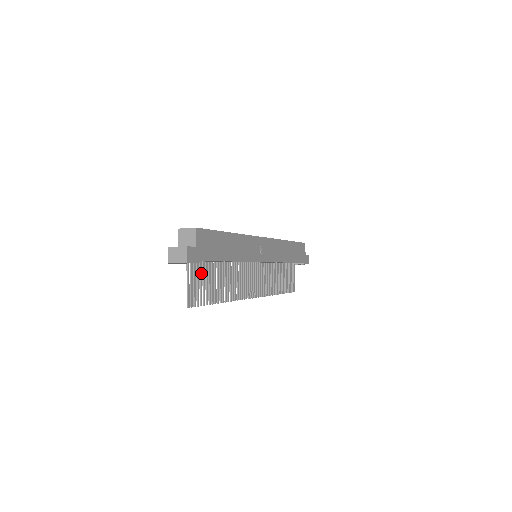
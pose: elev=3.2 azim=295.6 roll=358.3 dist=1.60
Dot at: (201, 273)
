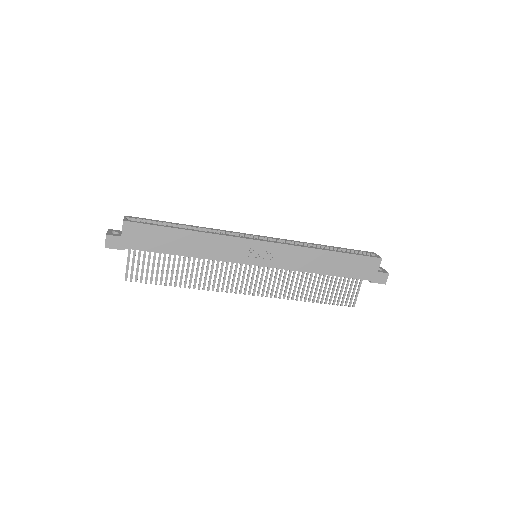
Dot at: (150, 257)
